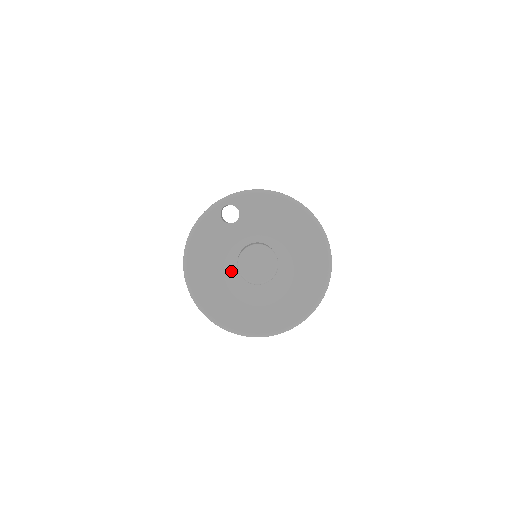
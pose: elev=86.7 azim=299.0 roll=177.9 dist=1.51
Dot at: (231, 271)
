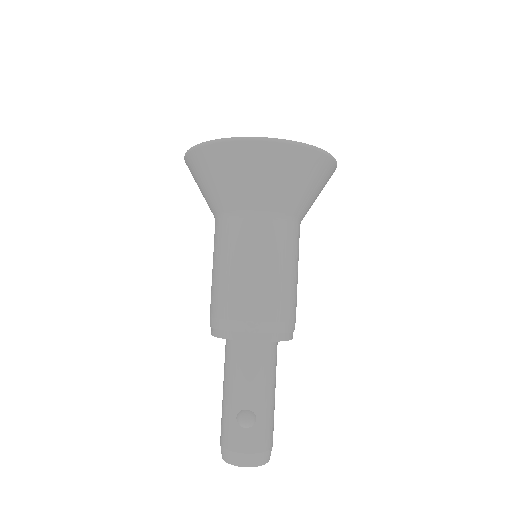
Dot at: occluded
